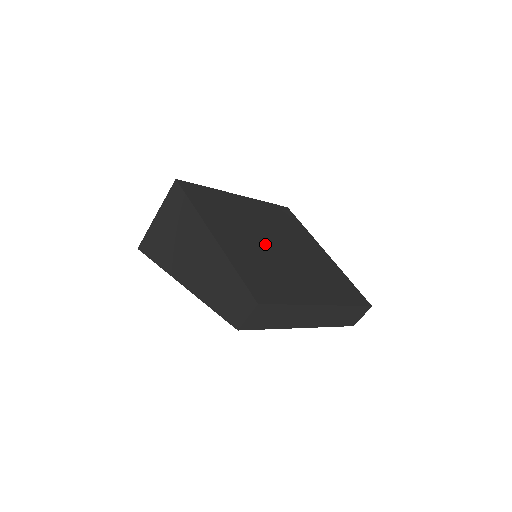
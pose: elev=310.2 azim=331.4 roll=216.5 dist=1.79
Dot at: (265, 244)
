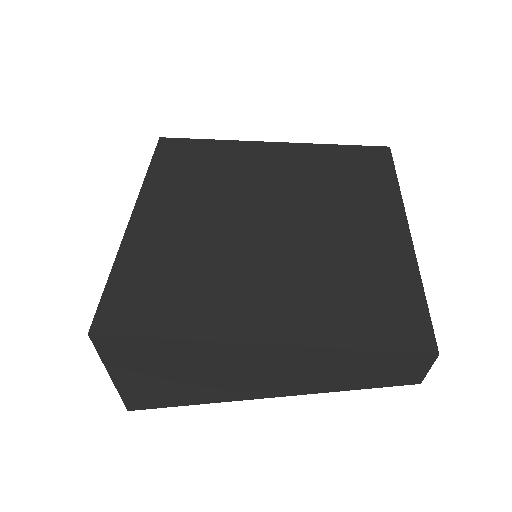
Dot at: (273, 245)
